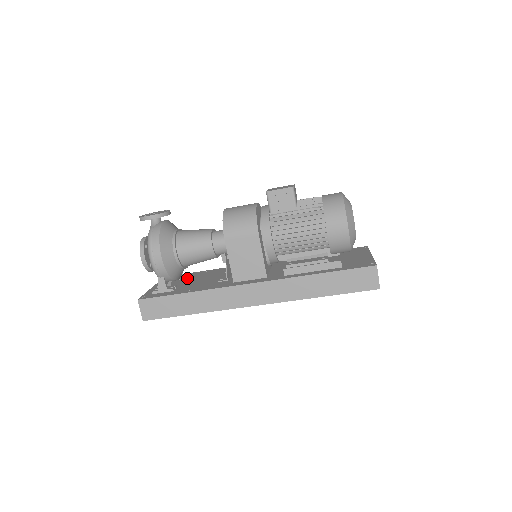
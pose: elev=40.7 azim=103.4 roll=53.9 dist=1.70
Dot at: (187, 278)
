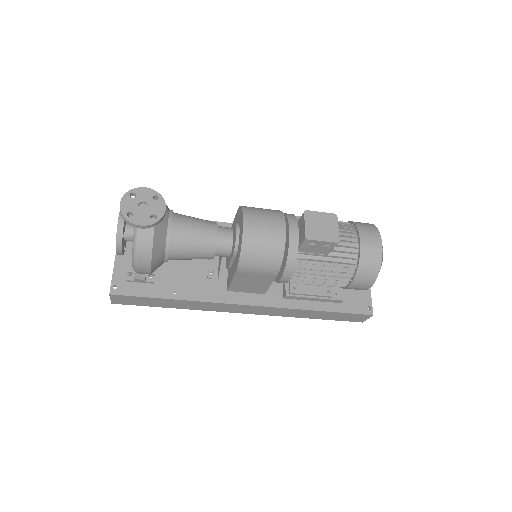
Dot at: occluded
